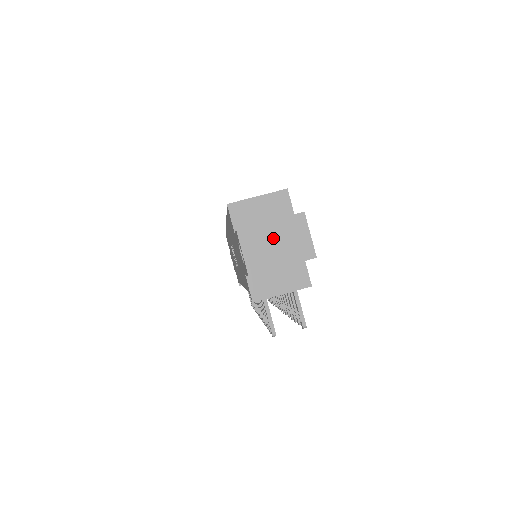
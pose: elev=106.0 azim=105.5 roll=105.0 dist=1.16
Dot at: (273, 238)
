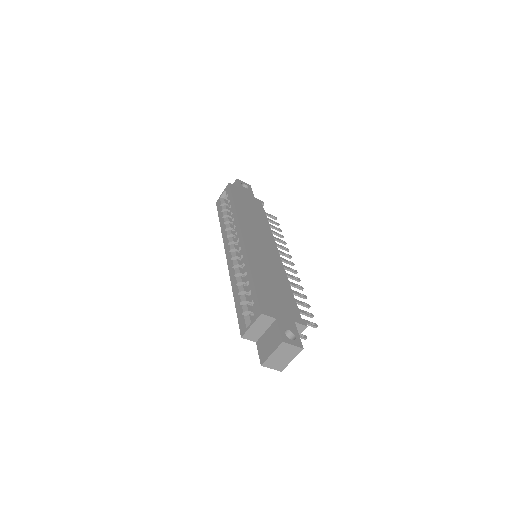
Dot at: (279, 357)
